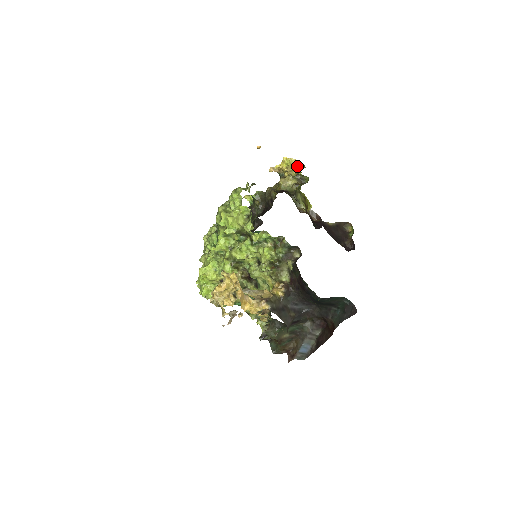
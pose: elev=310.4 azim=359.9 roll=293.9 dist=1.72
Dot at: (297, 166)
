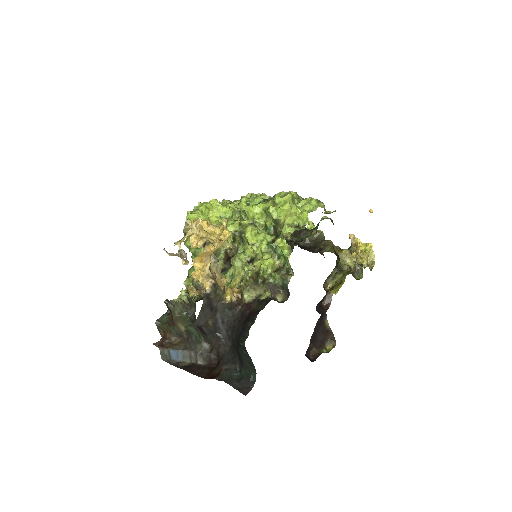
Dot at: (368, 261)
